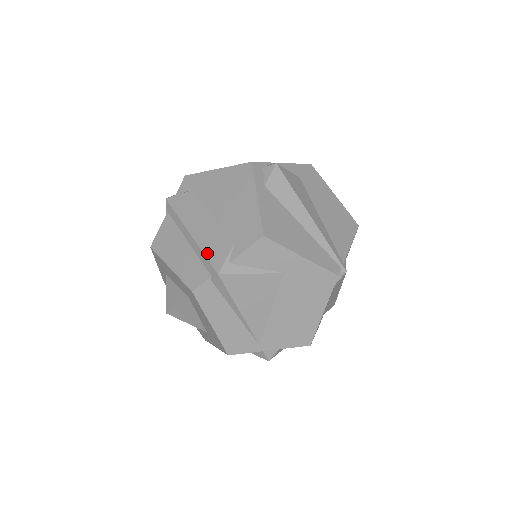
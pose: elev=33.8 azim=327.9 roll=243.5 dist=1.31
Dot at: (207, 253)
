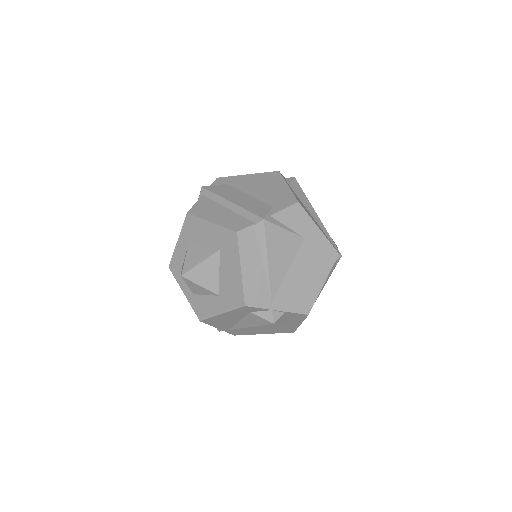
Dot at: (250, 210)
